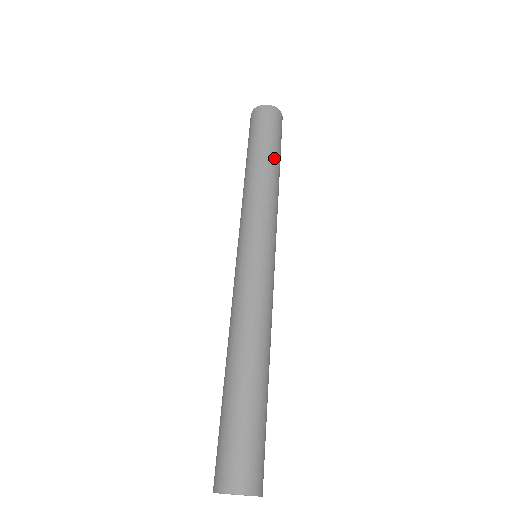
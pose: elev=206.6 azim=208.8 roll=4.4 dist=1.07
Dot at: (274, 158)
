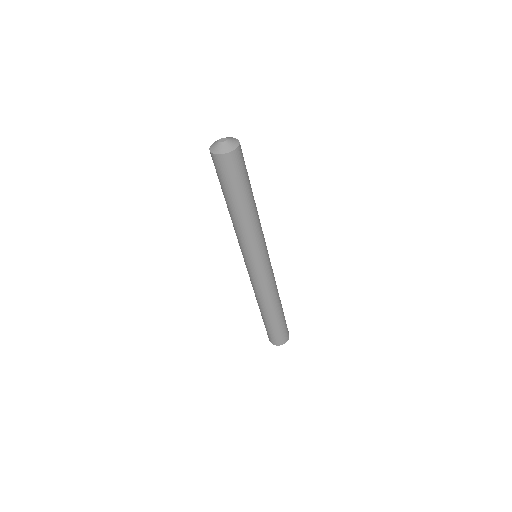
Dot at: (252, 194)
